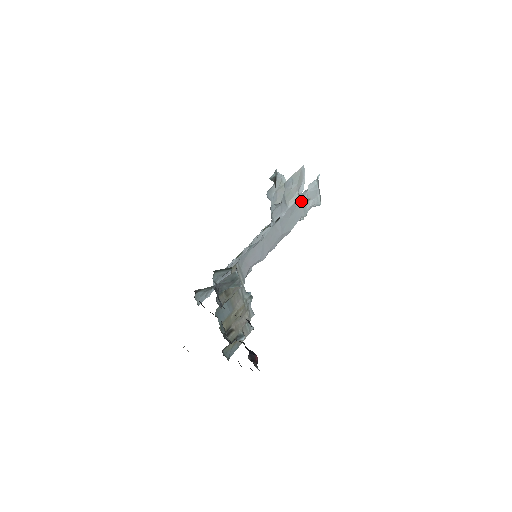
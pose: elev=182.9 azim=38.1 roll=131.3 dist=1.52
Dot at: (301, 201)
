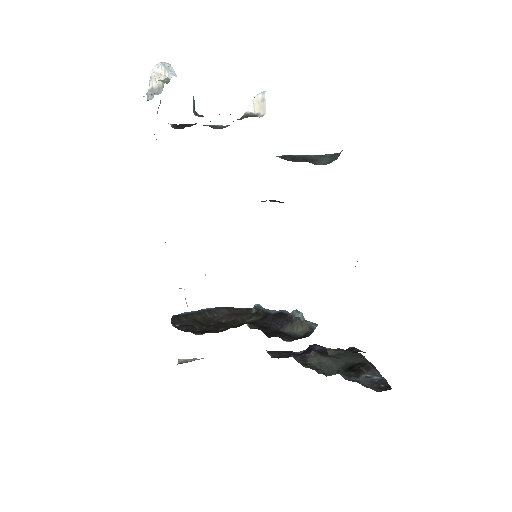
Dot at: occluded
